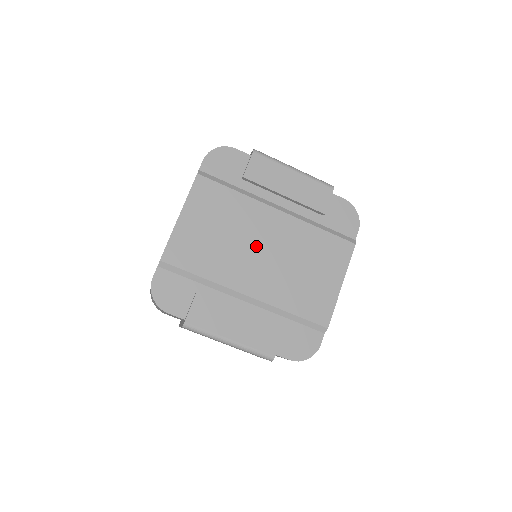
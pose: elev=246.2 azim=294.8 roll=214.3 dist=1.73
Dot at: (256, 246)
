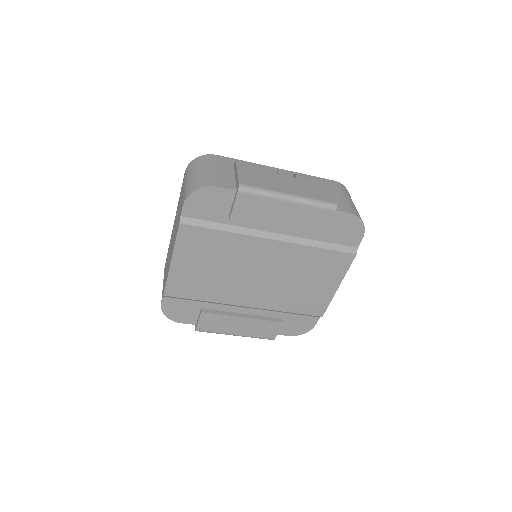
Dot at: (251, 272)
